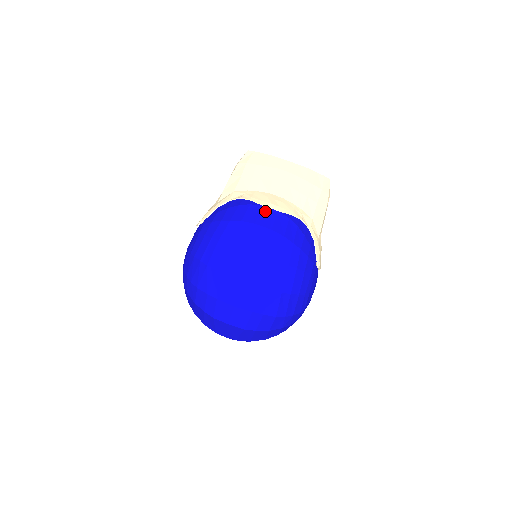
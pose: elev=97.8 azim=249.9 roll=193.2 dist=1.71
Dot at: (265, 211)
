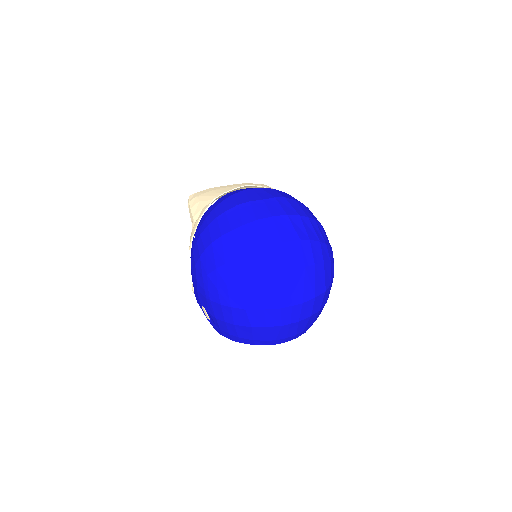
Dot at: occluded
